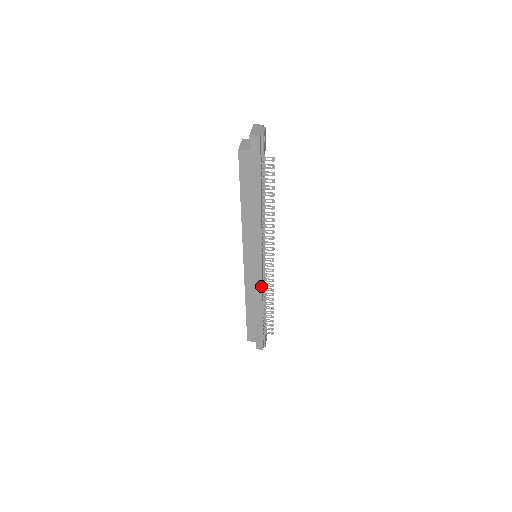
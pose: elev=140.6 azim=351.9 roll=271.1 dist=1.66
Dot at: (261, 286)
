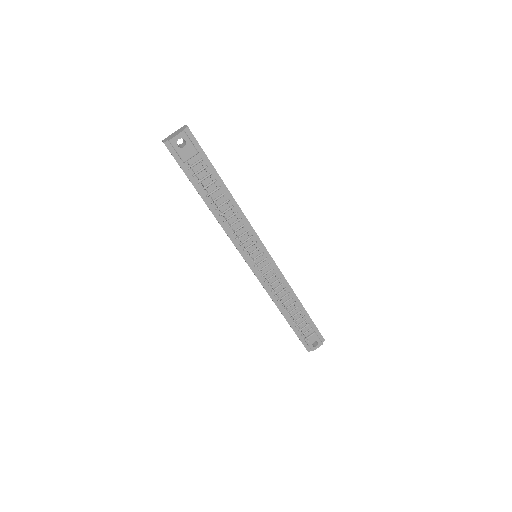
Dot at: (264, 288)
